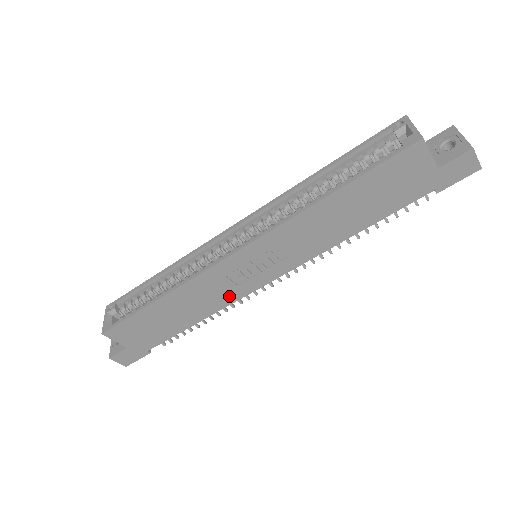
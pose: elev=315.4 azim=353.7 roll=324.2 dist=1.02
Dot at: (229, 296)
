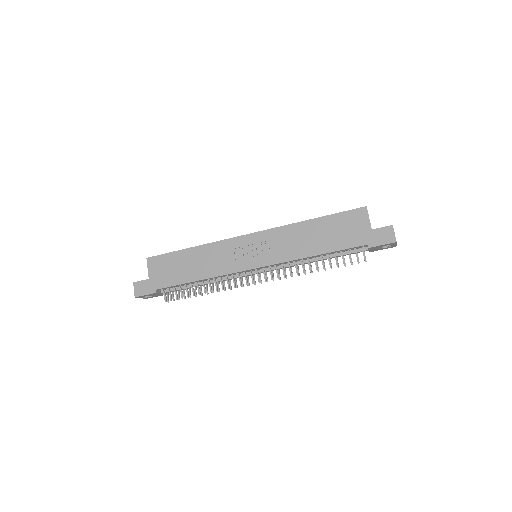
Dot at: (227, 267)
